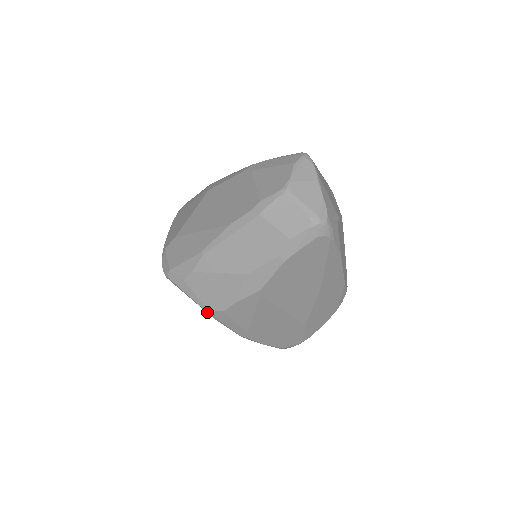
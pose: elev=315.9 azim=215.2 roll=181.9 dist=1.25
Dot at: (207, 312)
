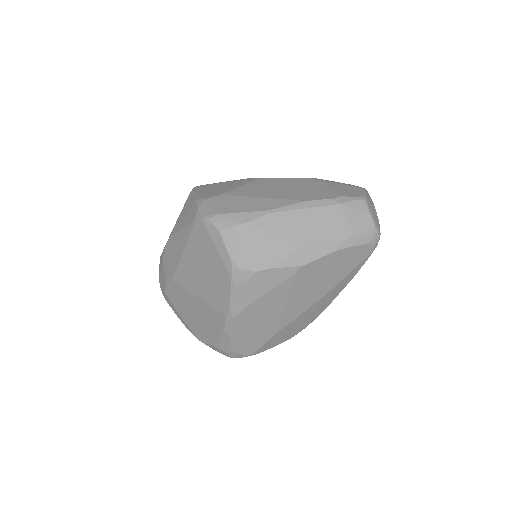
Dot at: (232, 268)
